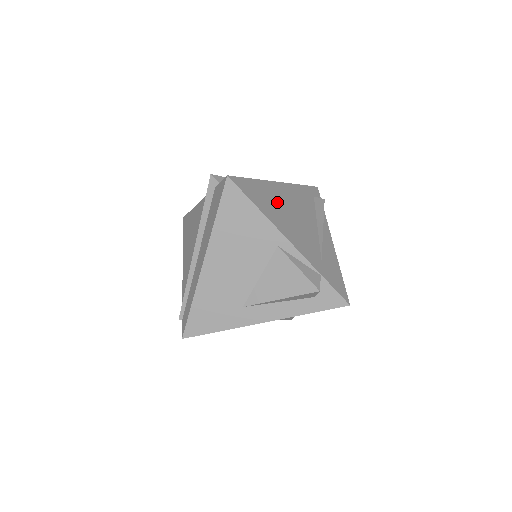
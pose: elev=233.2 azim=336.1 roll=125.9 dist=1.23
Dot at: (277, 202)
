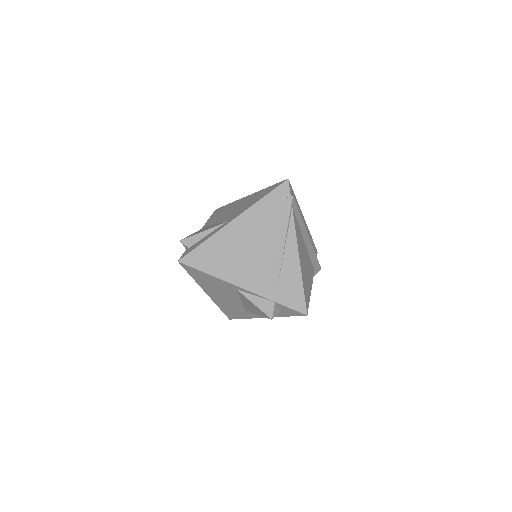
Dot at: (230, 250)
